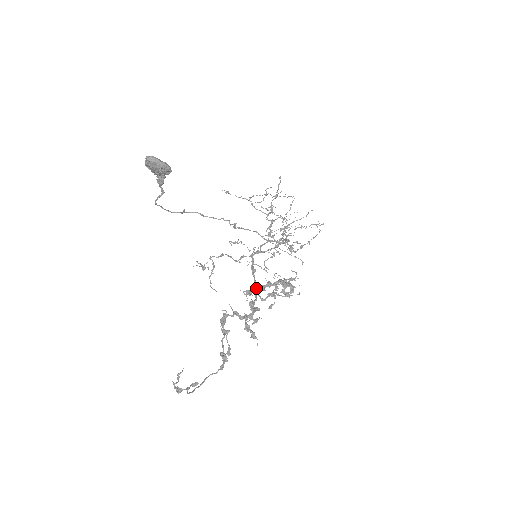
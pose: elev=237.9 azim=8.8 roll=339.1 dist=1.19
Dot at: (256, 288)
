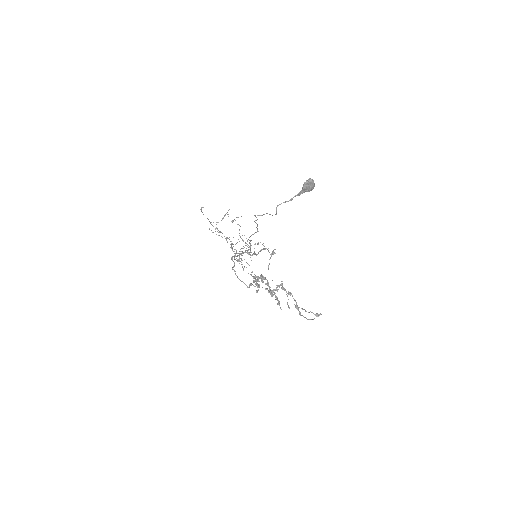
Dot at: (240, 280)
